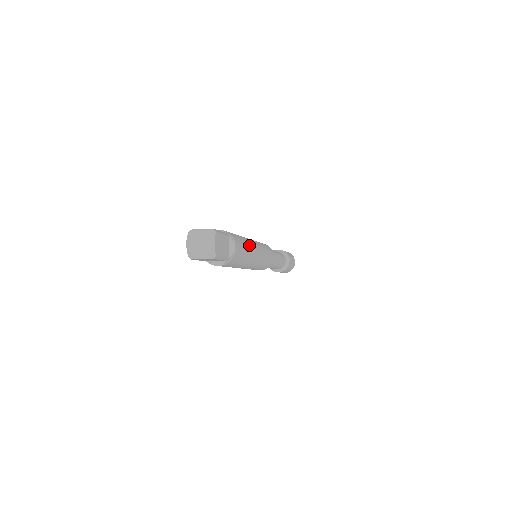
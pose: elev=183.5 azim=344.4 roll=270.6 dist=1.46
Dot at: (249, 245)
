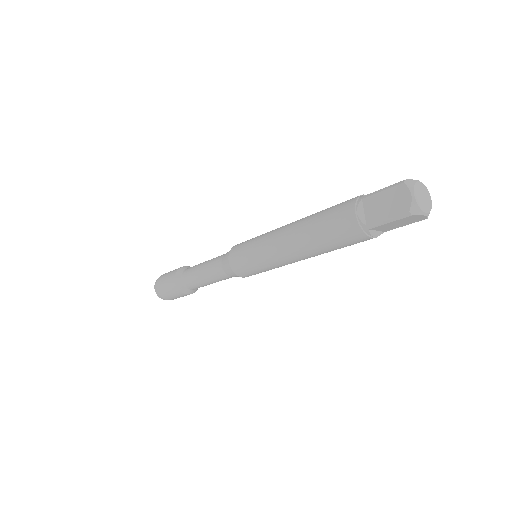
Dot at: occluded
